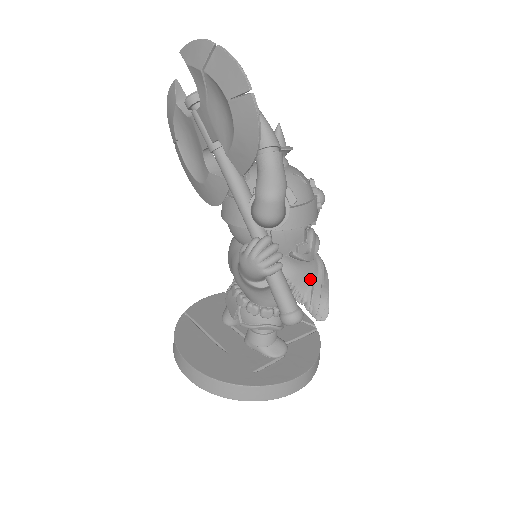
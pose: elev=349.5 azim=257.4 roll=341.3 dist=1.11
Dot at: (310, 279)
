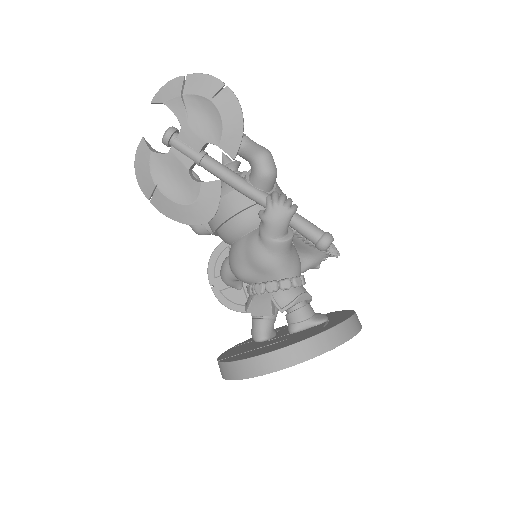
Dot at: occluded
